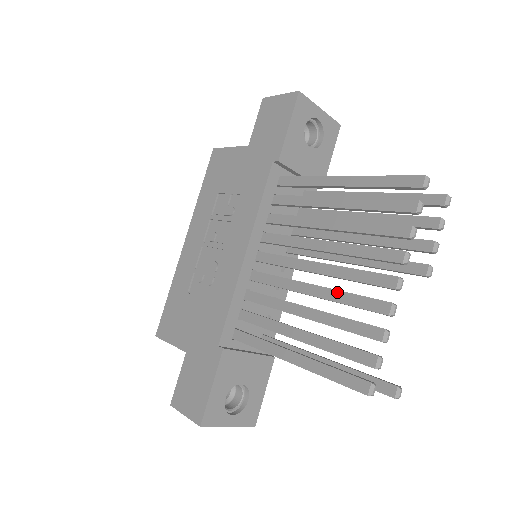
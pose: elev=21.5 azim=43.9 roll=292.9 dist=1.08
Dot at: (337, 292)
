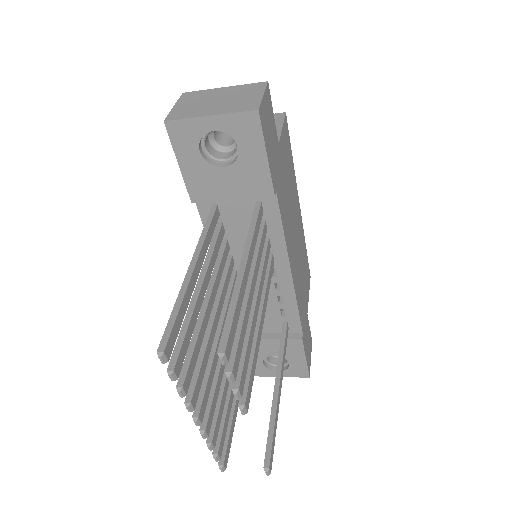
Dot at: (214, 375)
